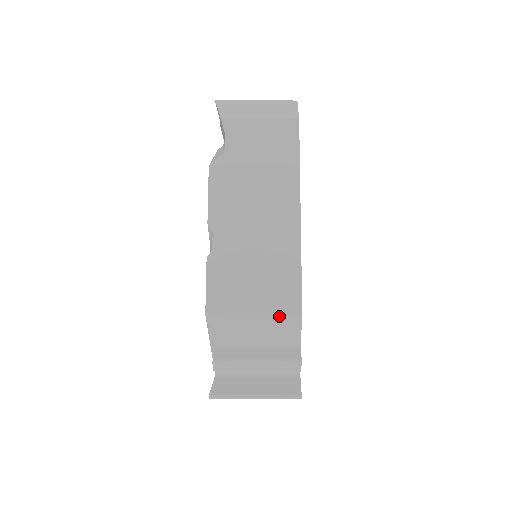
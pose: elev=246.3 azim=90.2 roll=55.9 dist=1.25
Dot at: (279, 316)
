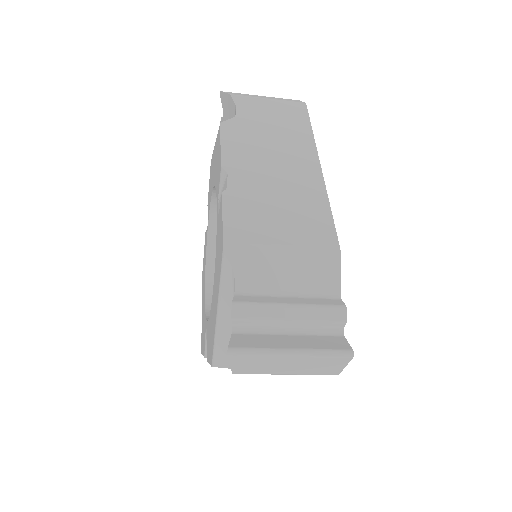
Dot at: occluded
